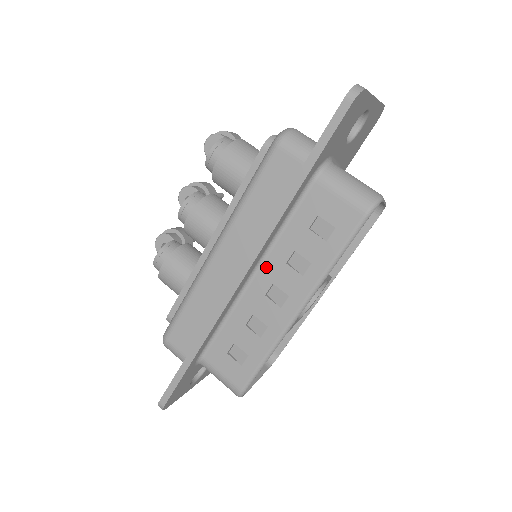
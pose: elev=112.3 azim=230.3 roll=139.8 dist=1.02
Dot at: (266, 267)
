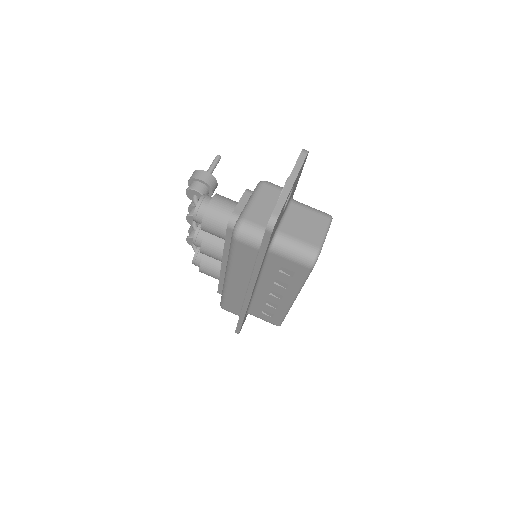
Dot at: (263, 284)
